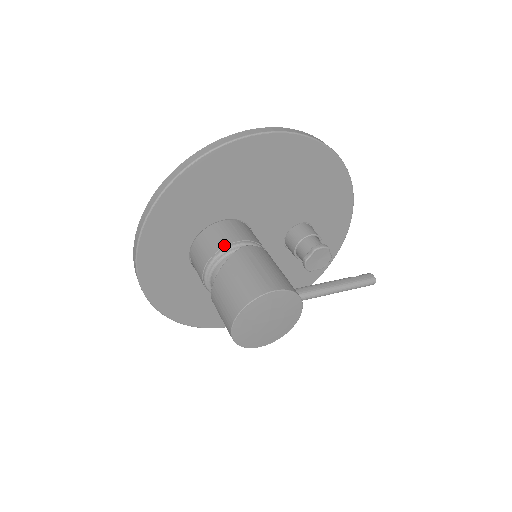
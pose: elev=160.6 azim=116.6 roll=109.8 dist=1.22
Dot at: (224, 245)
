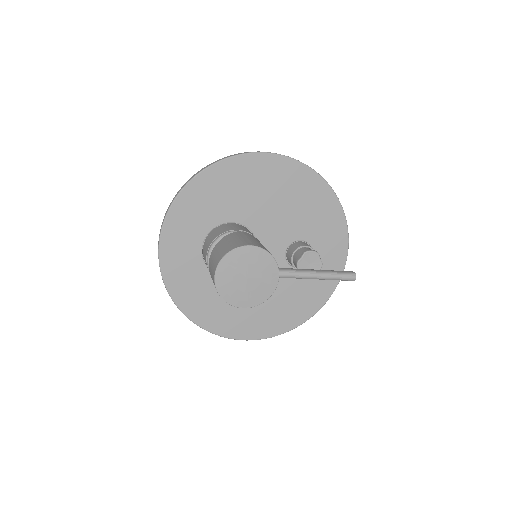
Dot at: (225, 231)
